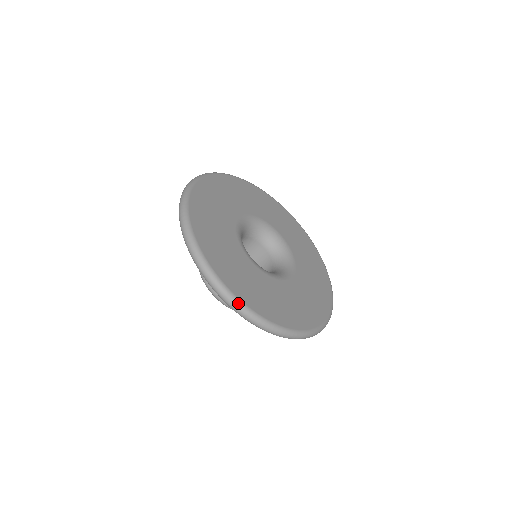
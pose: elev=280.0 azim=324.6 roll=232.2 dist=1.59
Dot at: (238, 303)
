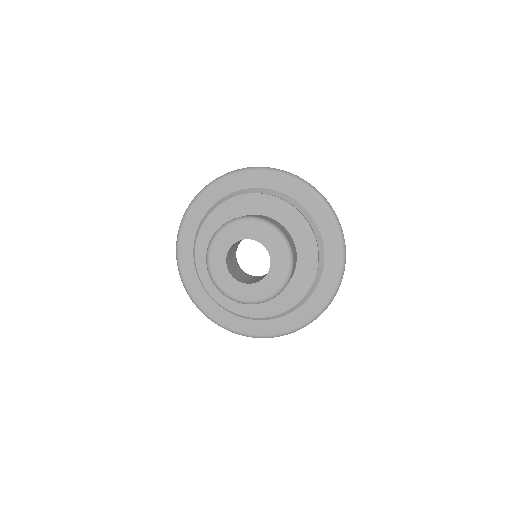
Dot at: occluded
